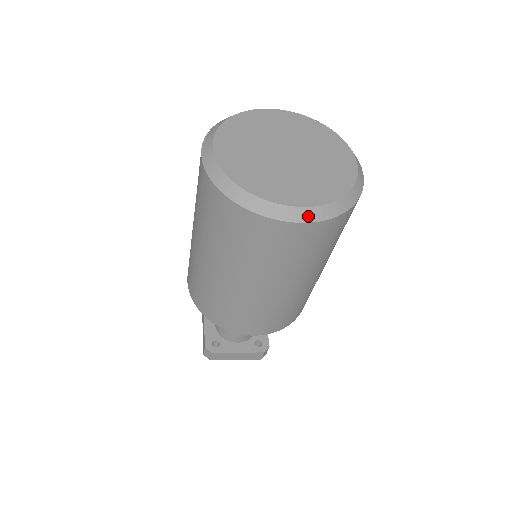
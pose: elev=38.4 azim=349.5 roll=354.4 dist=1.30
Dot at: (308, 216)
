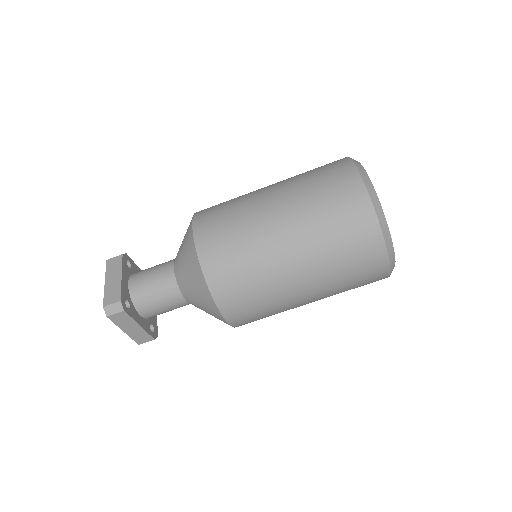
Dot at: (392, 265)
